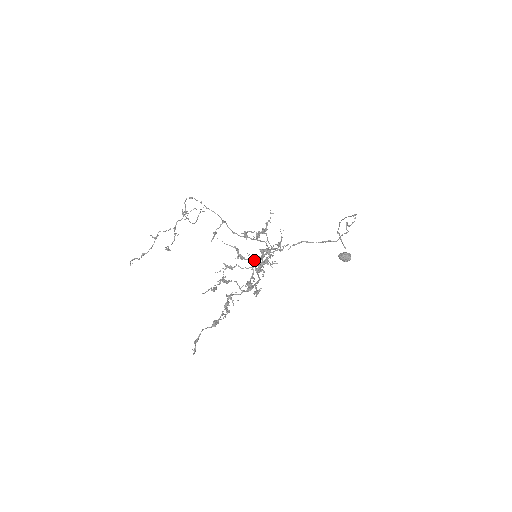
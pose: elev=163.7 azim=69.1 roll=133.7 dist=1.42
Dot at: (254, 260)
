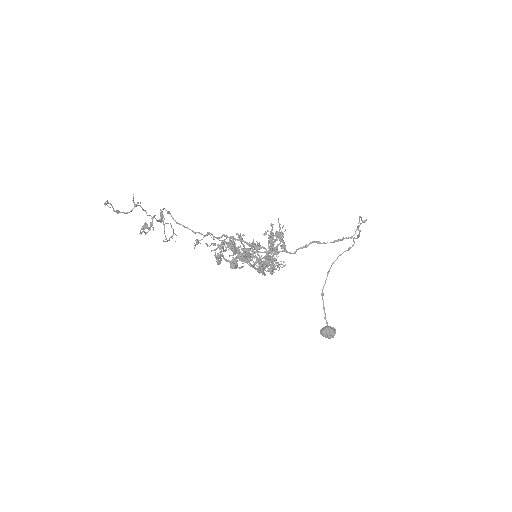
Dot at: occluded
